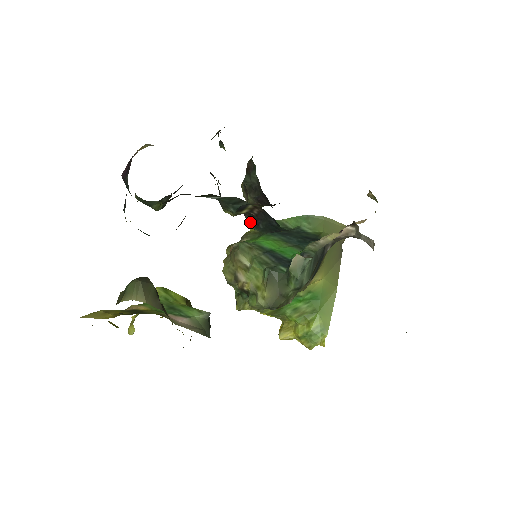
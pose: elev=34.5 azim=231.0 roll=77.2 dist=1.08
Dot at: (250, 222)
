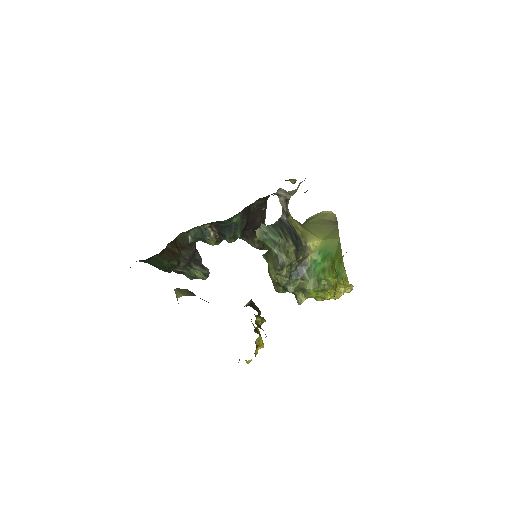
Dot at: (223, 238)
